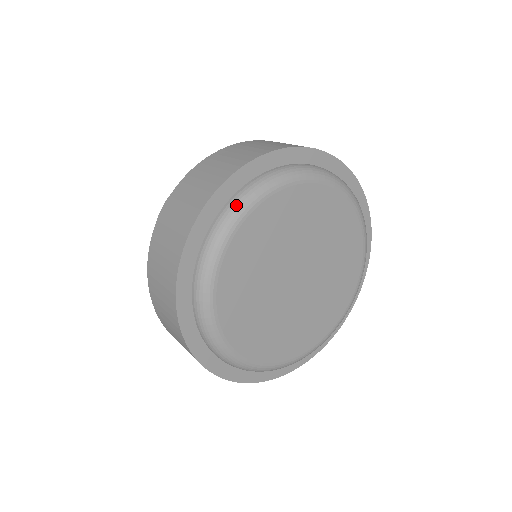
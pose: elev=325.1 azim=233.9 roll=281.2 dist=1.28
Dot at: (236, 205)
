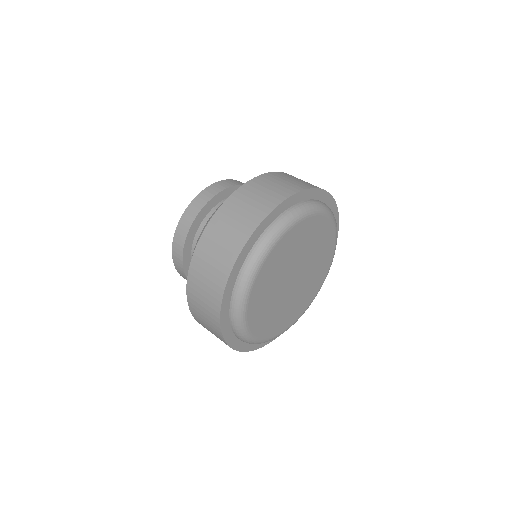
Dot at: (303, 208)
